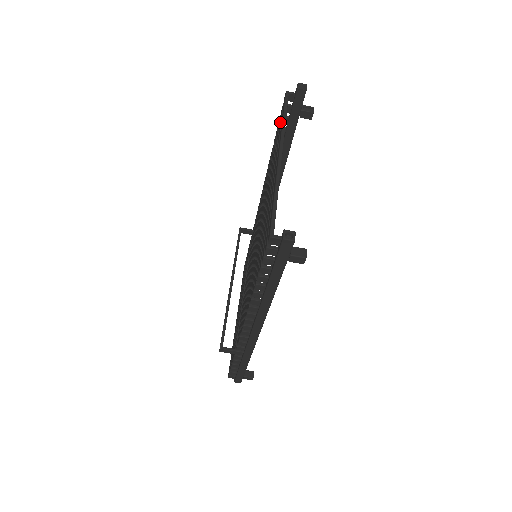
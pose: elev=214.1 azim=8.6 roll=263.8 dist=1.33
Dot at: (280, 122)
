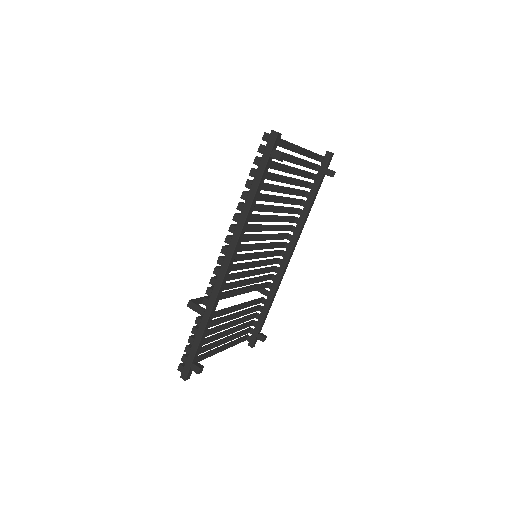
Dot at: (309, 164)
